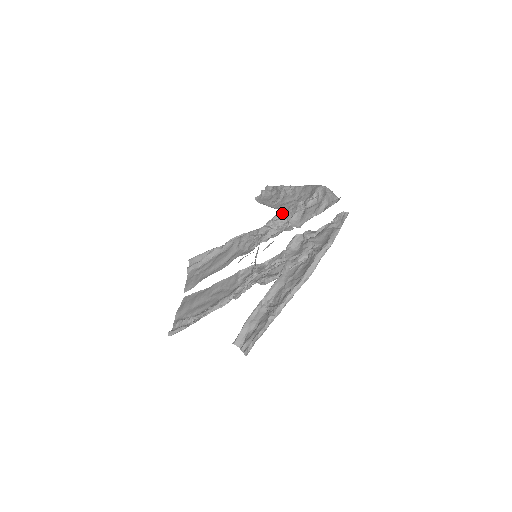
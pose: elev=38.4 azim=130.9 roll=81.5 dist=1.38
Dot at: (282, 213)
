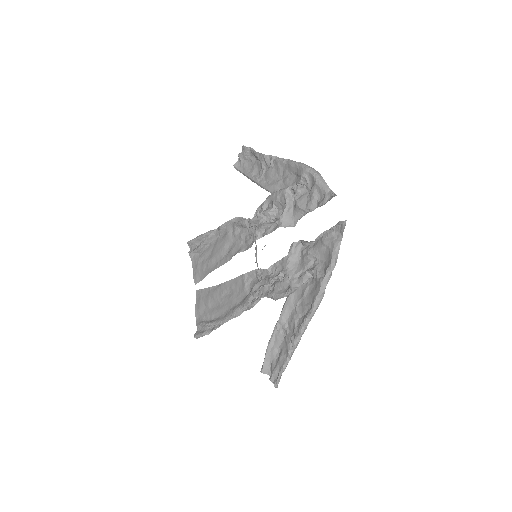
Dot at: (270, 200)
